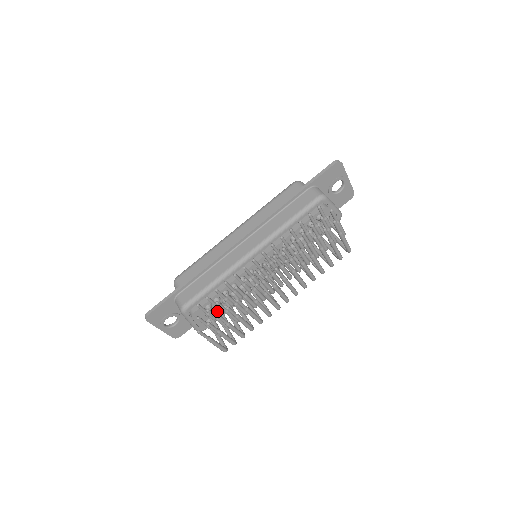
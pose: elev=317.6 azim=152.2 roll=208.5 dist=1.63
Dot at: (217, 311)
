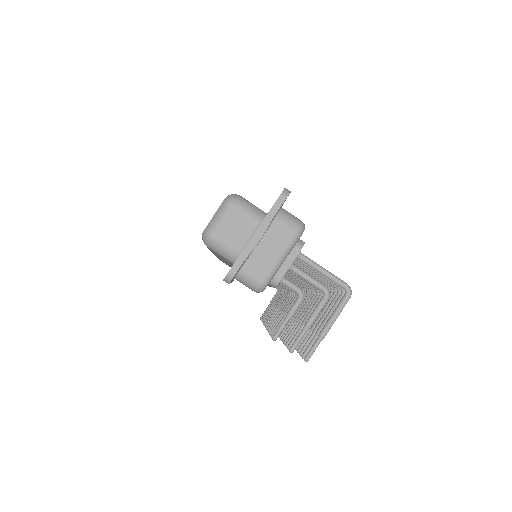
Dot at: occluded
